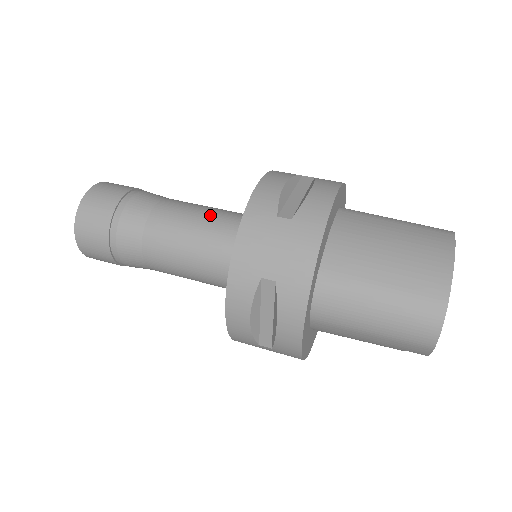
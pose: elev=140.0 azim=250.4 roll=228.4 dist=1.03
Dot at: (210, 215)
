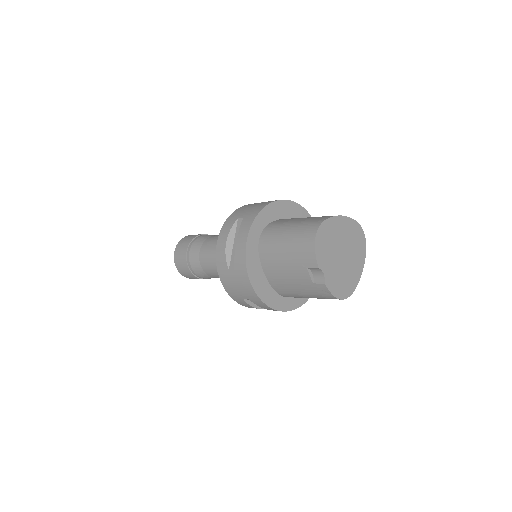
Dot at: occluded
